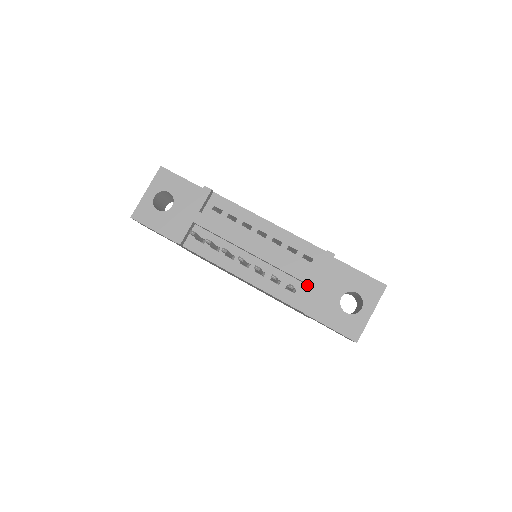
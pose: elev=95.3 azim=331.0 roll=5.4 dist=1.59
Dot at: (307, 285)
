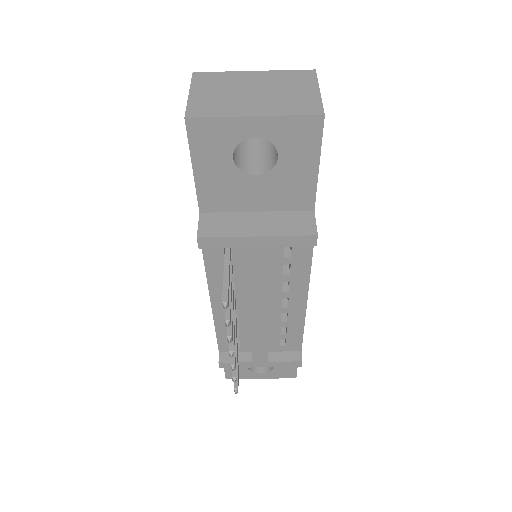
Dot at: occluded
